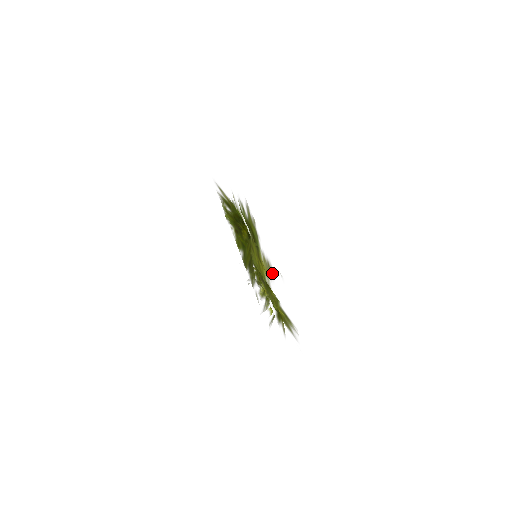
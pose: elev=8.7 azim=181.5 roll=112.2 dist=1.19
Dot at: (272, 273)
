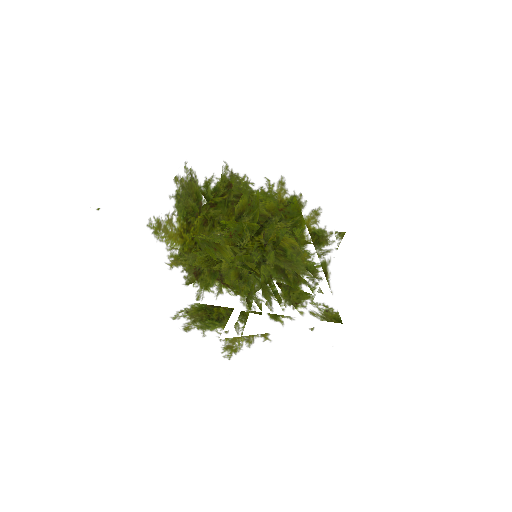
Dot at: (152, 231)
